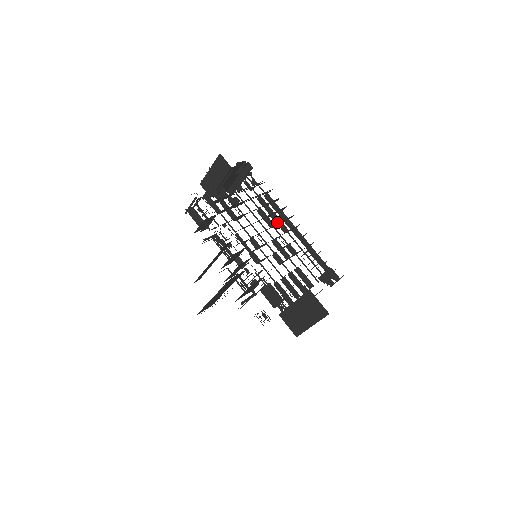
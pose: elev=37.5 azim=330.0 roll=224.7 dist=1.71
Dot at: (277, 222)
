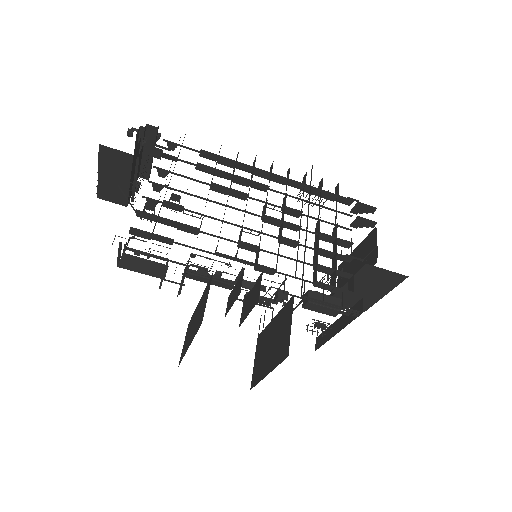
Dot at: (245, 184)
